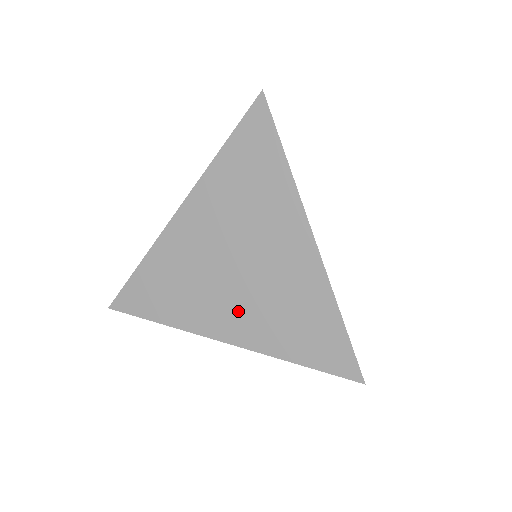
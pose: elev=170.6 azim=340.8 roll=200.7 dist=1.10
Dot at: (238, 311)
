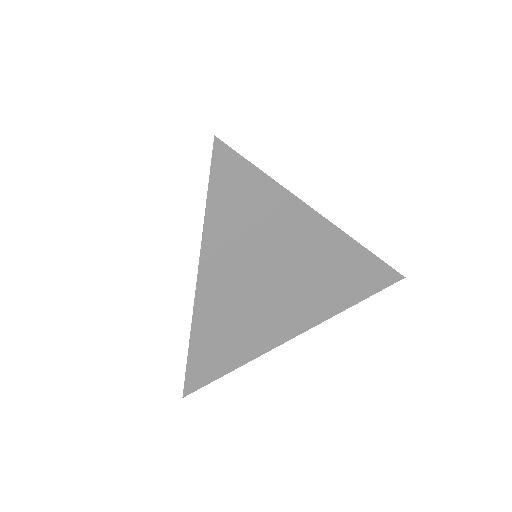
Dot at: (295, 310)
